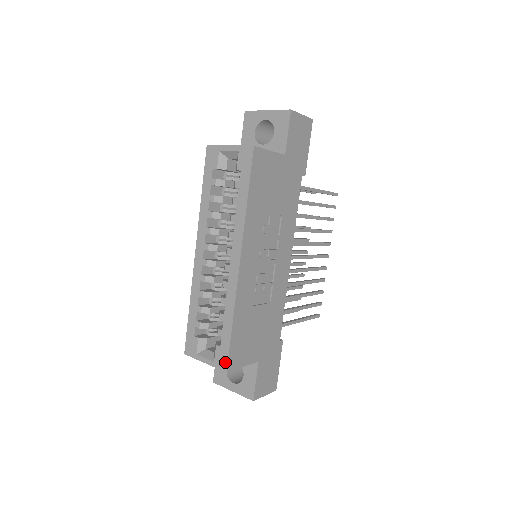
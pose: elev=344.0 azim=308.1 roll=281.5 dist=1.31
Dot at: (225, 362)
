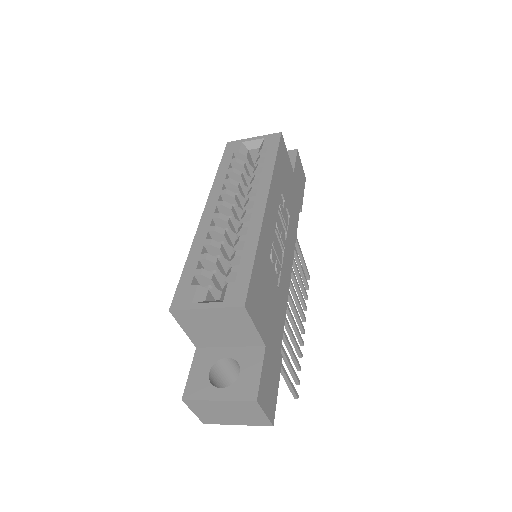
Dot at: (243, 295)
